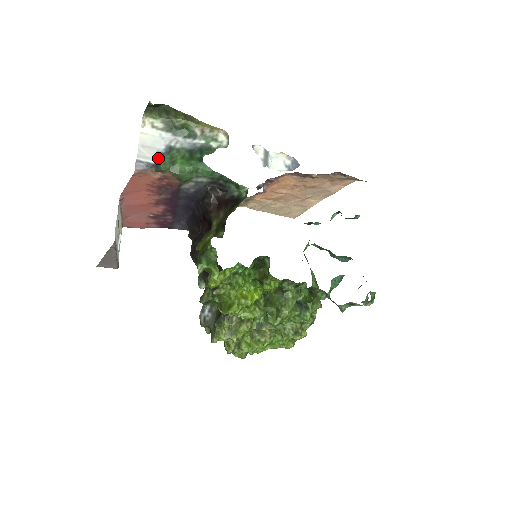
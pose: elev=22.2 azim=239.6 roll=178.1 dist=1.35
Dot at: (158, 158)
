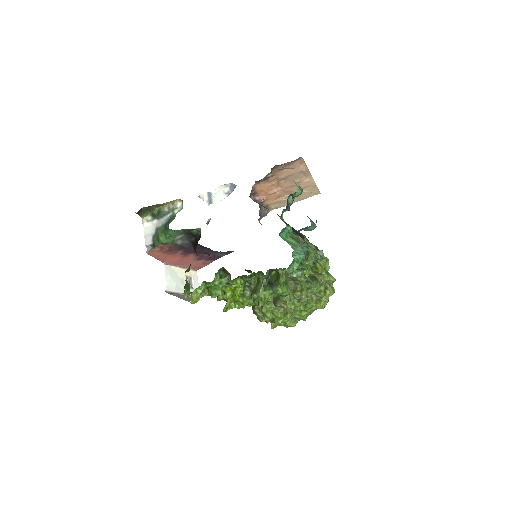
Dot at: (153, 239)
